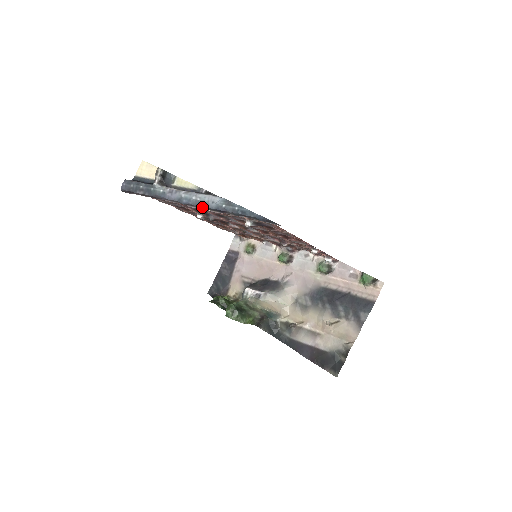
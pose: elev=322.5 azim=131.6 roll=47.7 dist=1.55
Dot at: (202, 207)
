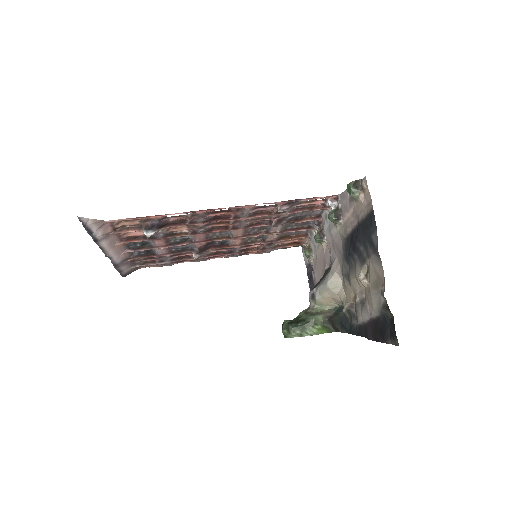
Dot at: (101, 249)
